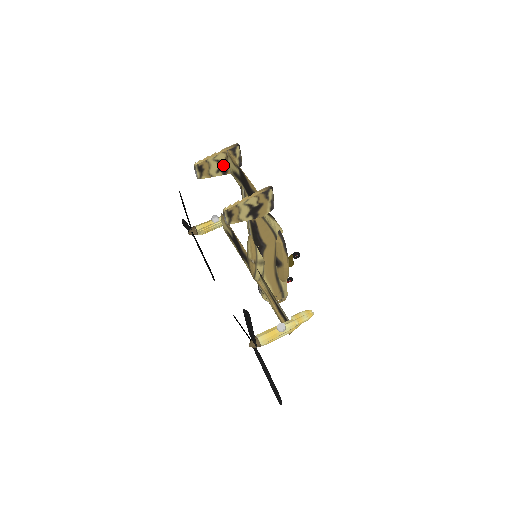
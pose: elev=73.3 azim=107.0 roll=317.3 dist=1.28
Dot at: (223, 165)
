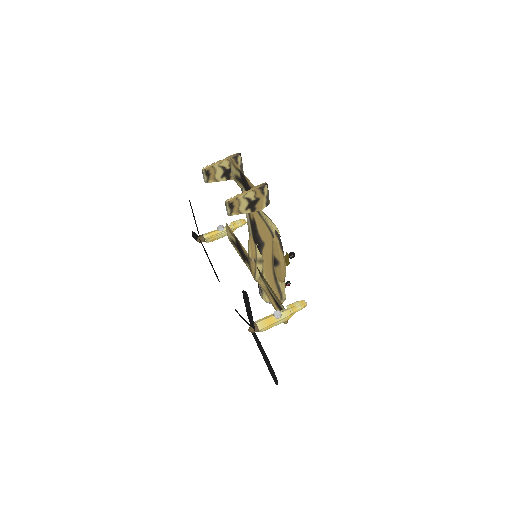
Dot at: (227, 171)
